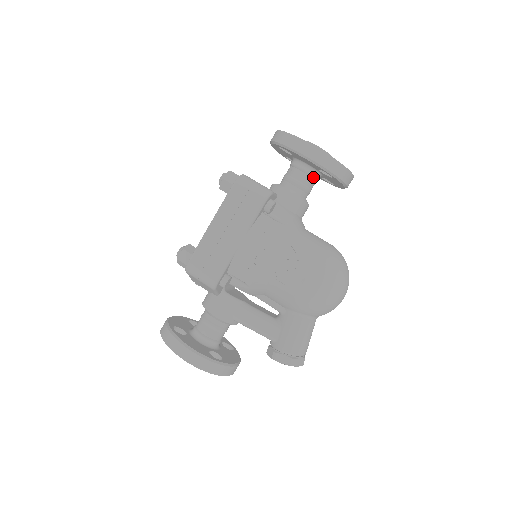
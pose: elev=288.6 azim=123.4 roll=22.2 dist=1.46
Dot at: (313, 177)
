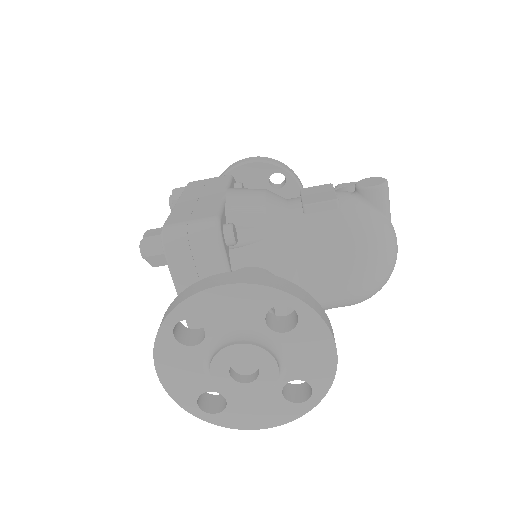
Dot at: occluded
